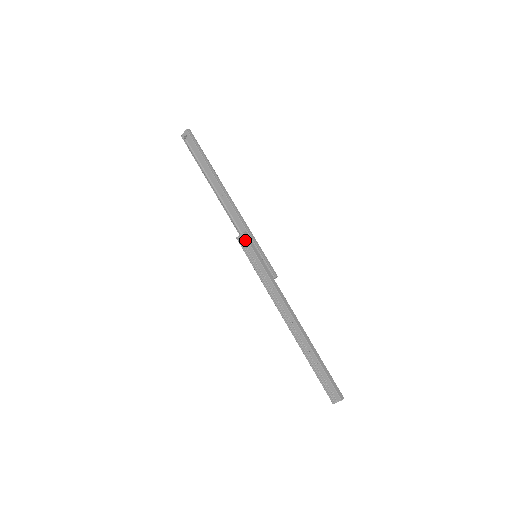
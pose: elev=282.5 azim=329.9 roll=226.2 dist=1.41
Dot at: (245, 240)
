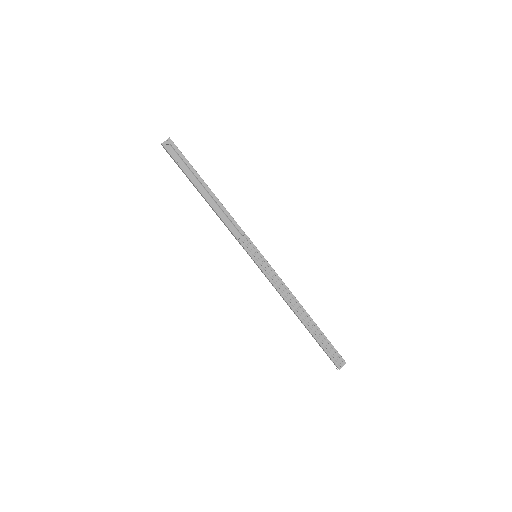
Dot at: (249, 241)
